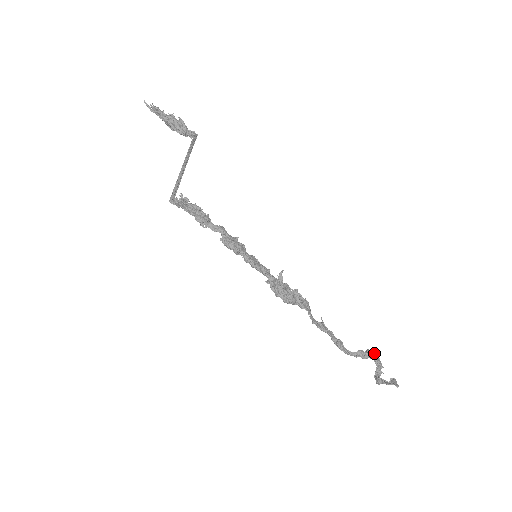
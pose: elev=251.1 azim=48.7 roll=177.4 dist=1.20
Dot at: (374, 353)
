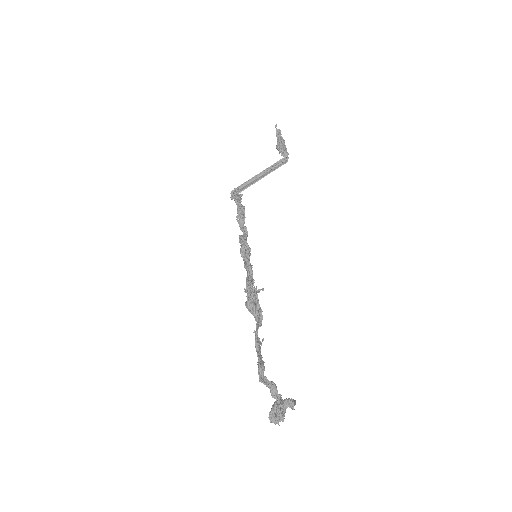
Dot at: occluded
